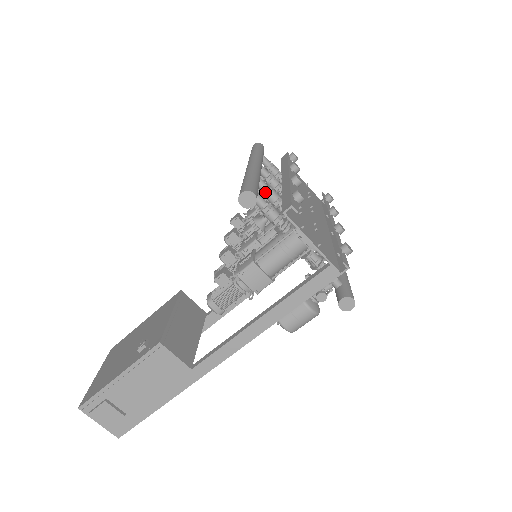
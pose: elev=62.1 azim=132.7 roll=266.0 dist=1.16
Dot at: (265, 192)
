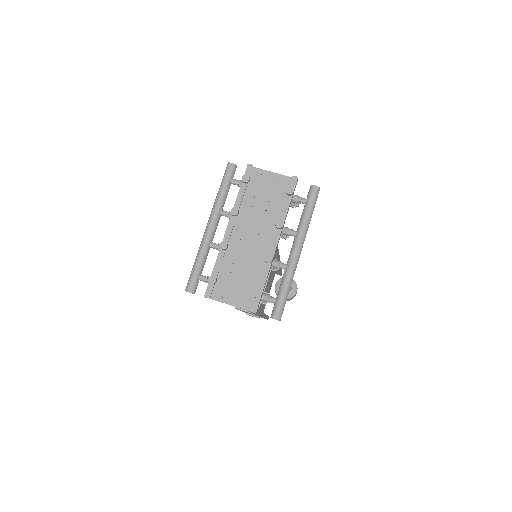
Dot at: (218, 250)
